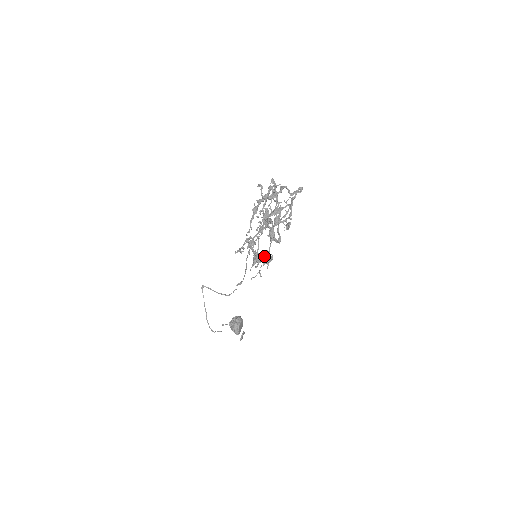
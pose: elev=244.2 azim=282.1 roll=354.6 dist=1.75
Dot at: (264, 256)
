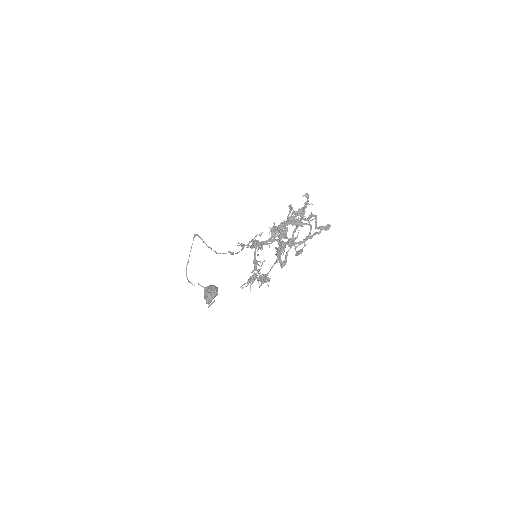
Dot at: (262, 276)
